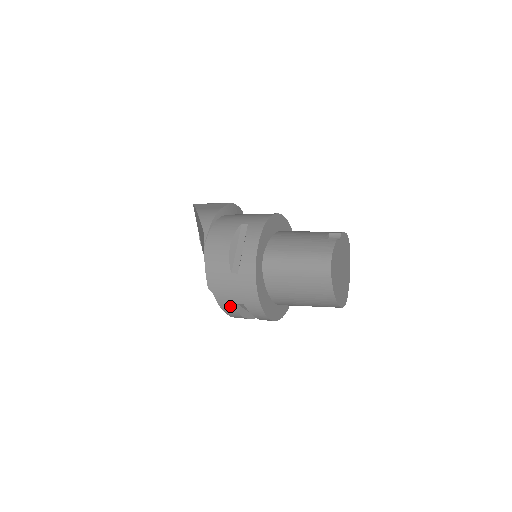
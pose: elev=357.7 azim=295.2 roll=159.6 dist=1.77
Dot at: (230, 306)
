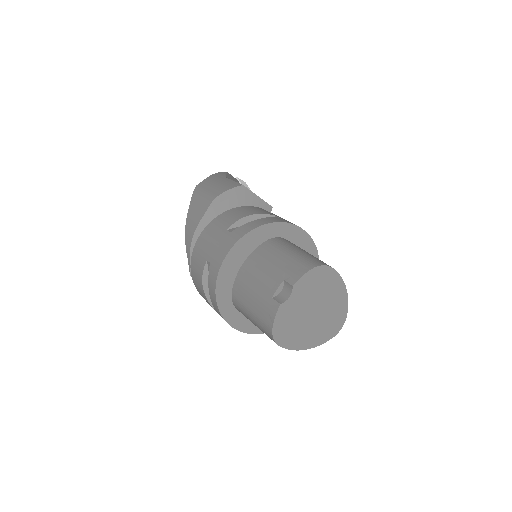
Dot at: occluded
